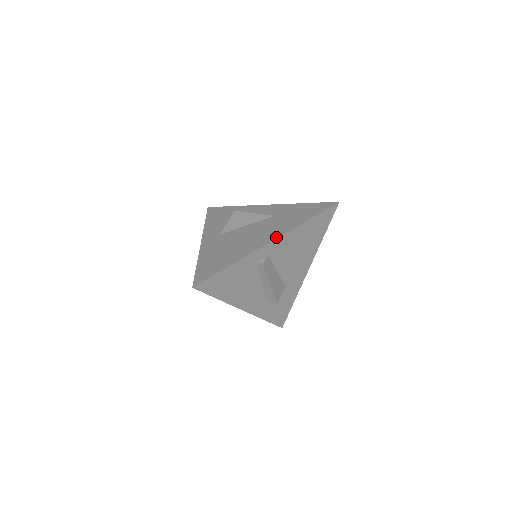
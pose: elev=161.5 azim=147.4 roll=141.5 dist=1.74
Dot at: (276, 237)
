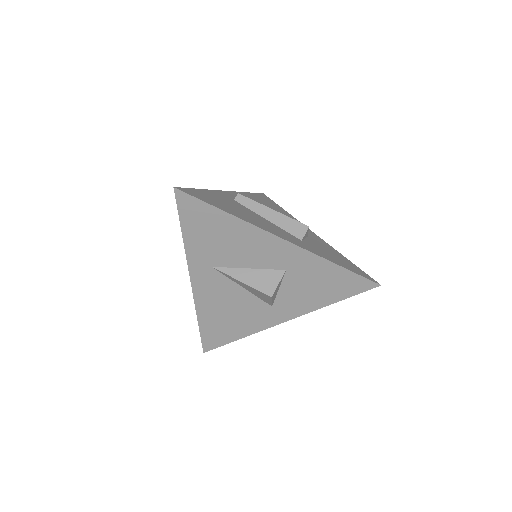
Dot at: occluded
